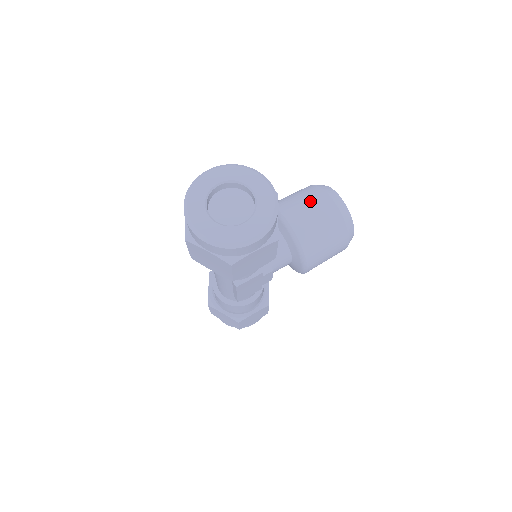
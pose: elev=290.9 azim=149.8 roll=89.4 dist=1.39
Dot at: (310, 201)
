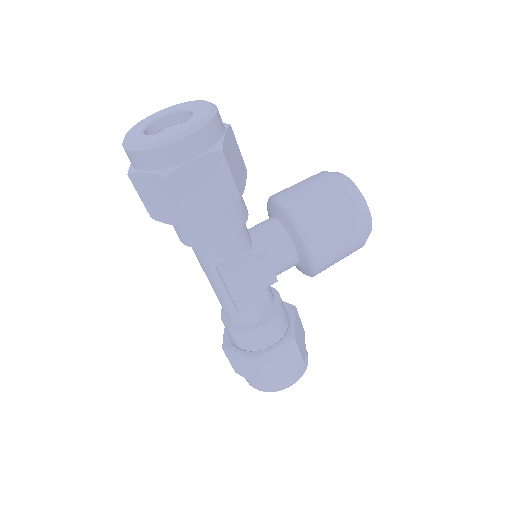
Dot at: (305, 180)
